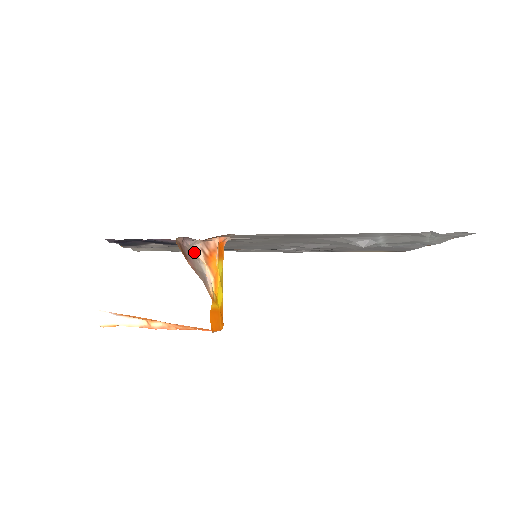
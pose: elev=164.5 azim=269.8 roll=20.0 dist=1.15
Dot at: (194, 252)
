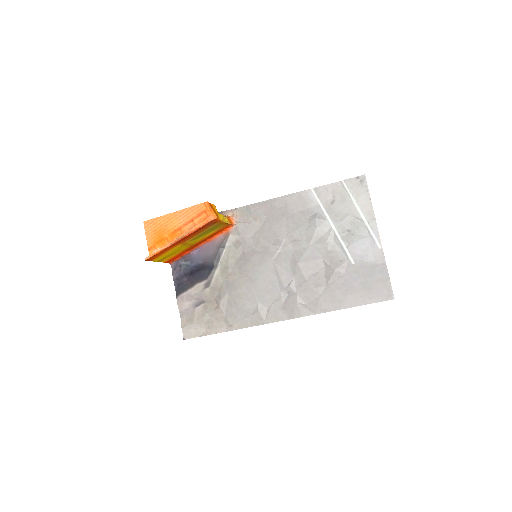
Dot at: occluded
